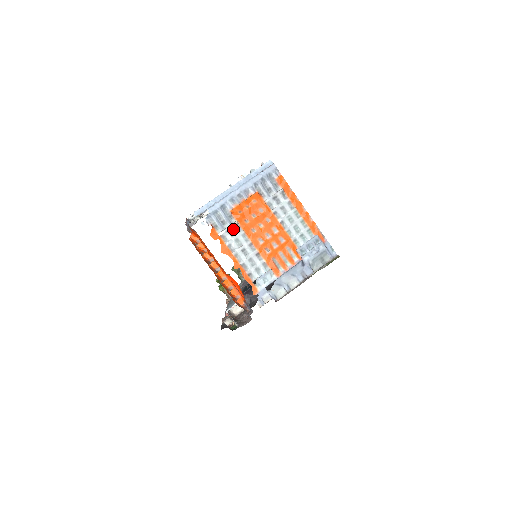
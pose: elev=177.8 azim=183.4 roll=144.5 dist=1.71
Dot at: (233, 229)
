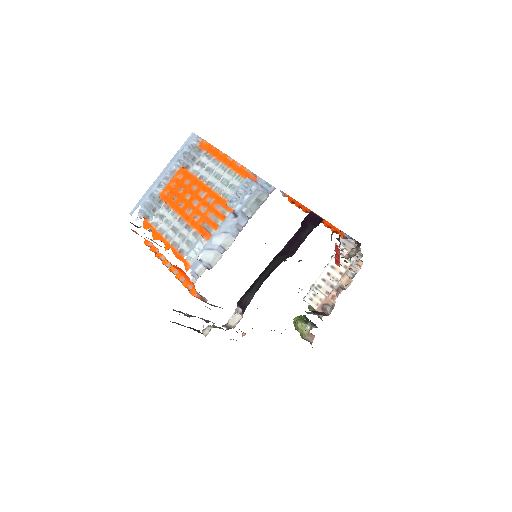
Dot at: (162, 212)
